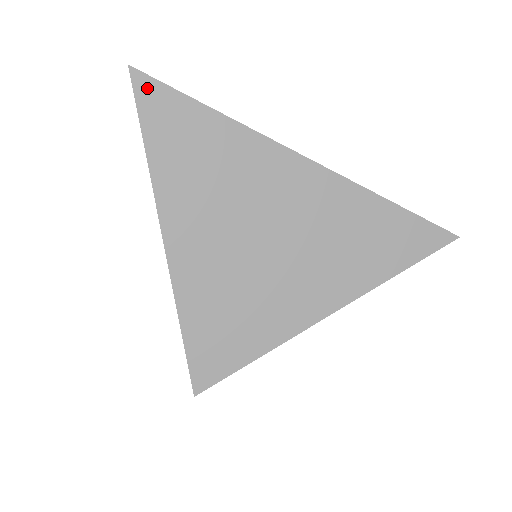
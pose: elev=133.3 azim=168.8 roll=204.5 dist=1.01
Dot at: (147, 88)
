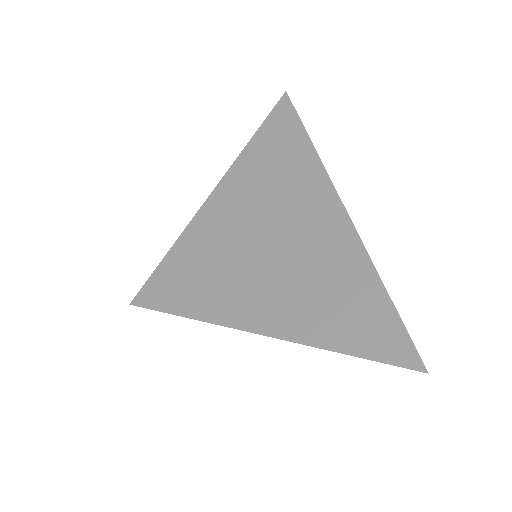
Dot at: (284, 107)
